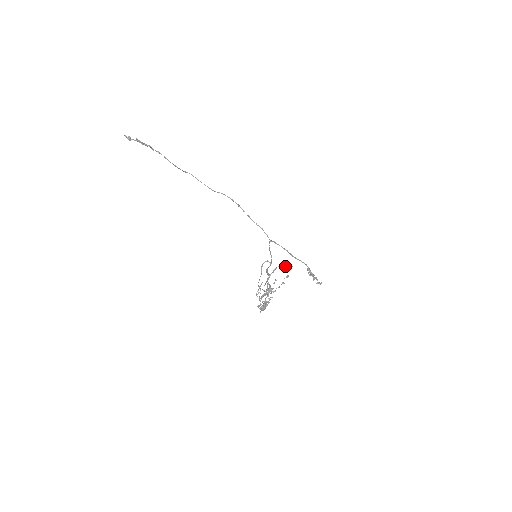
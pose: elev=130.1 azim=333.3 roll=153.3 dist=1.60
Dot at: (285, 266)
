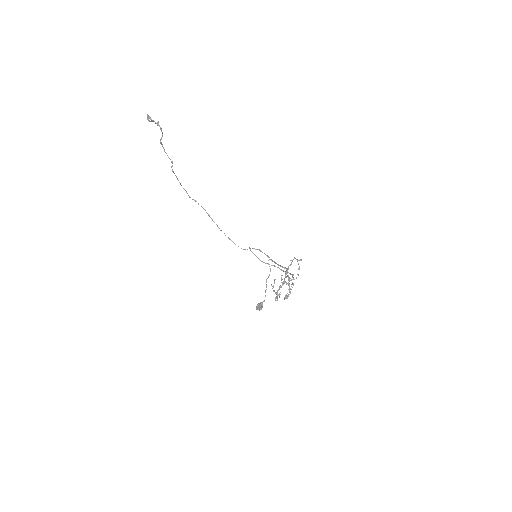
Dot at: (297, 260)
